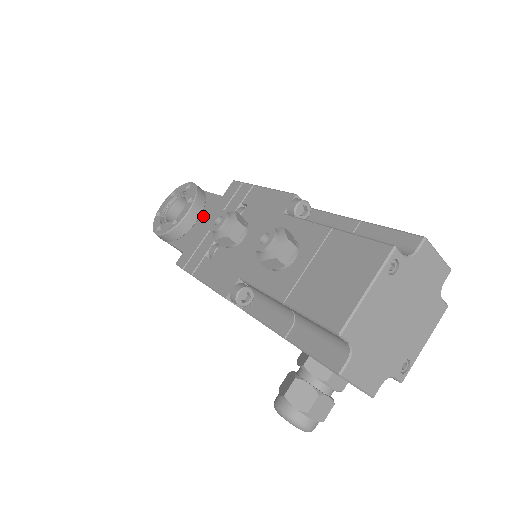
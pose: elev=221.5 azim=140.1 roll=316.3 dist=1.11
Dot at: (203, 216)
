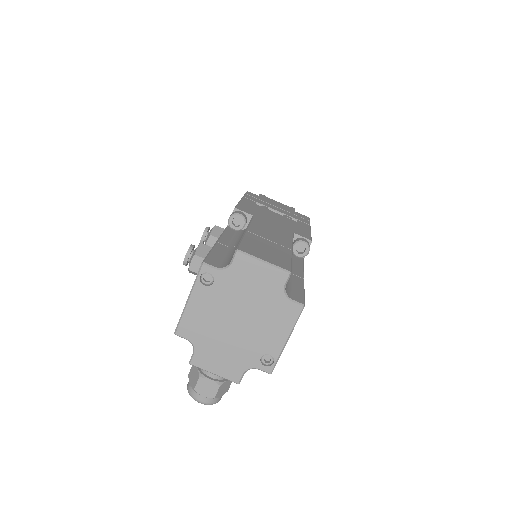
Dot at: occluded
